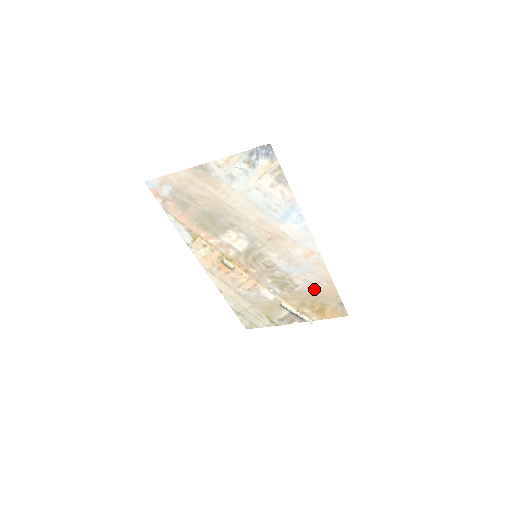
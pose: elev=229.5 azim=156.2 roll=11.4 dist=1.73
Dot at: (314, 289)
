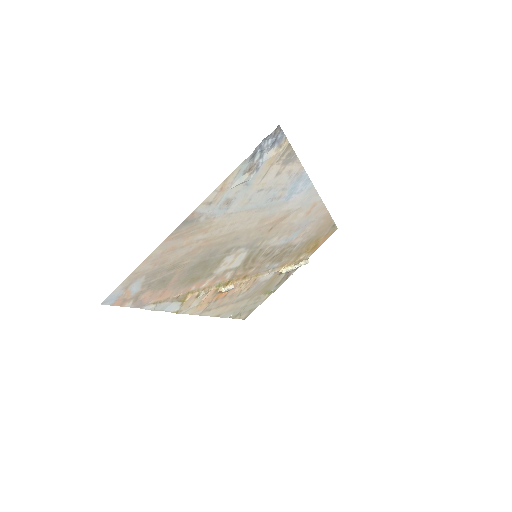
Dot at: (311, 234)
